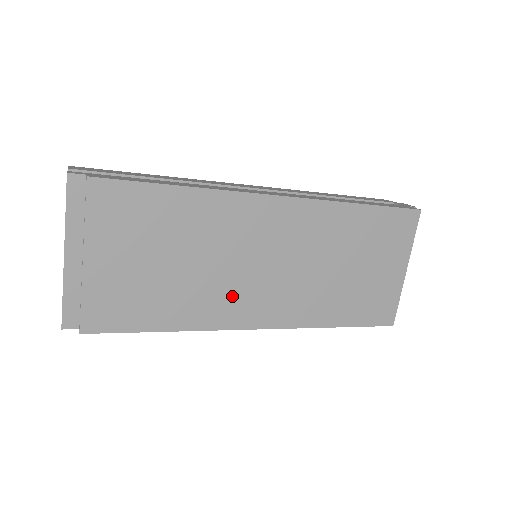
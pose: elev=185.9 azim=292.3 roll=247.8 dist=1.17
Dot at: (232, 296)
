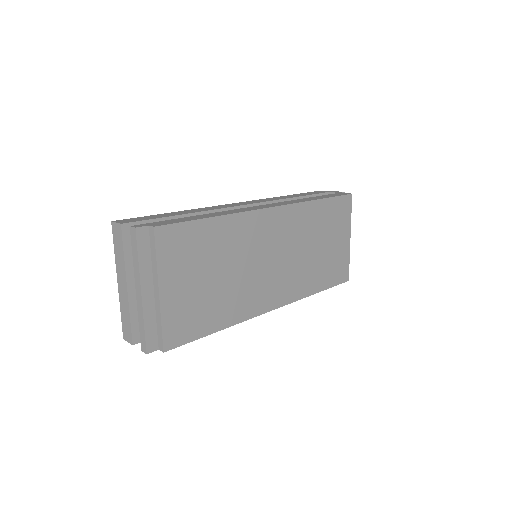
Dot at: (255, 290)
